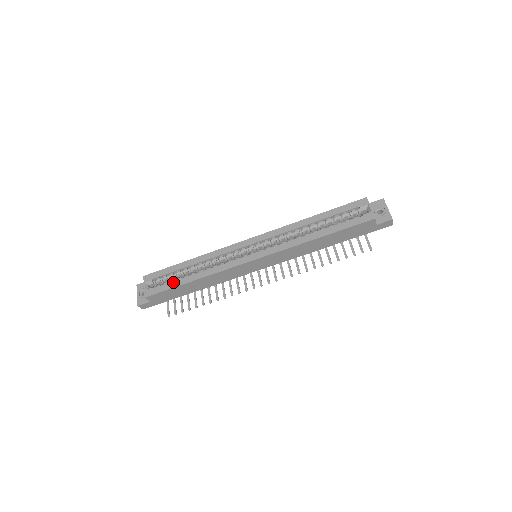
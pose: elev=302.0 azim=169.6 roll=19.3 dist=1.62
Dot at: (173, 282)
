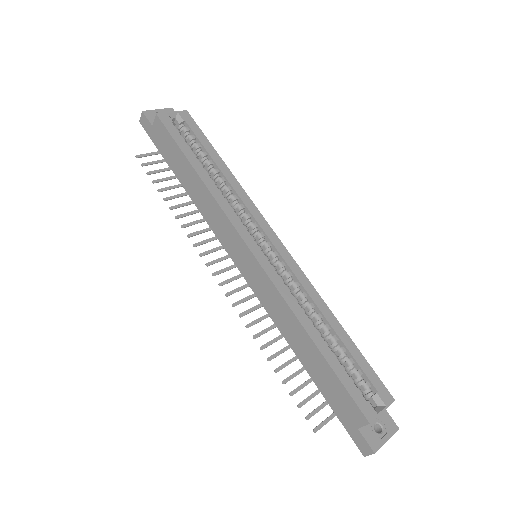
Dot at: (188, 147)
